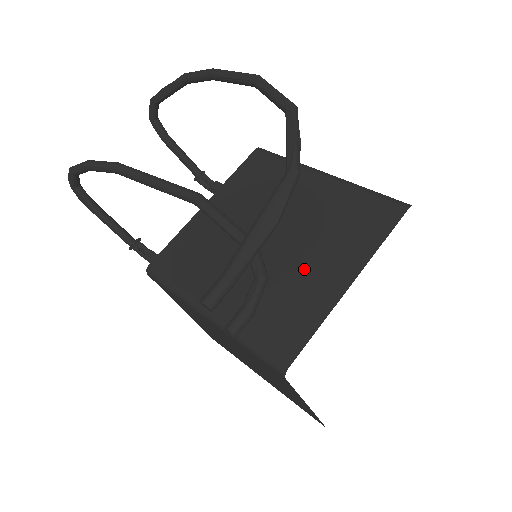
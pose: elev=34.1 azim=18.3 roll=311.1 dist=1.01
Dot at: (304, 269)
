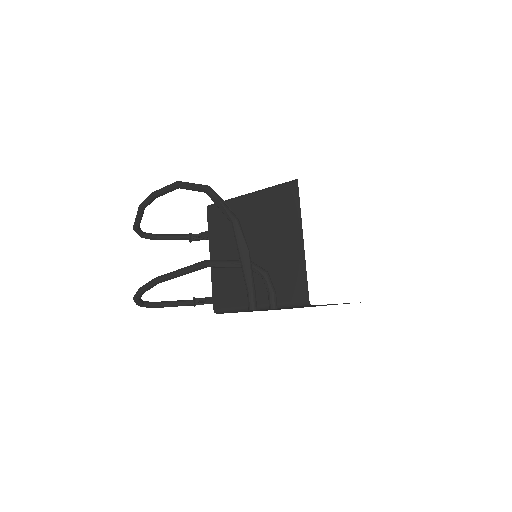
Dot at: (279, 251)
